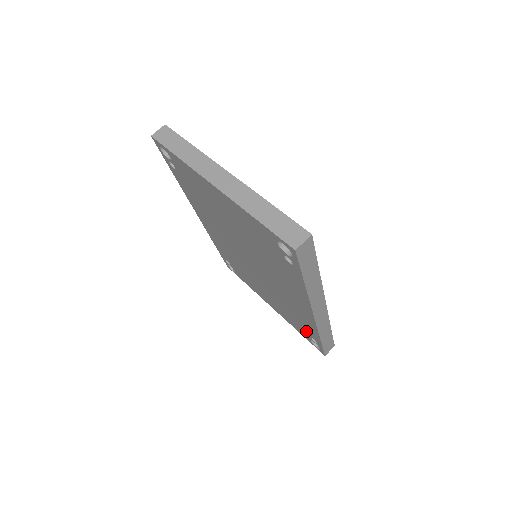
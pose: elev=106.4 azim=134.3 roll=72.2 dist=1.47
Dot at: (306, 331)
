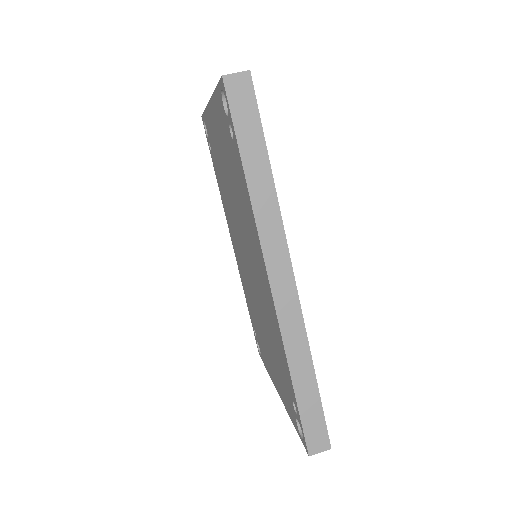
Dot at: (288, 388)
